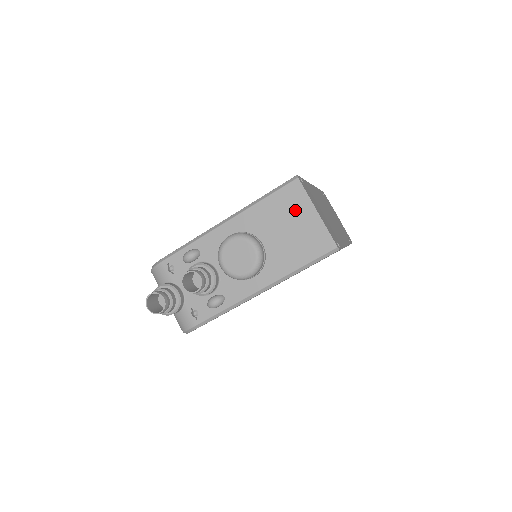
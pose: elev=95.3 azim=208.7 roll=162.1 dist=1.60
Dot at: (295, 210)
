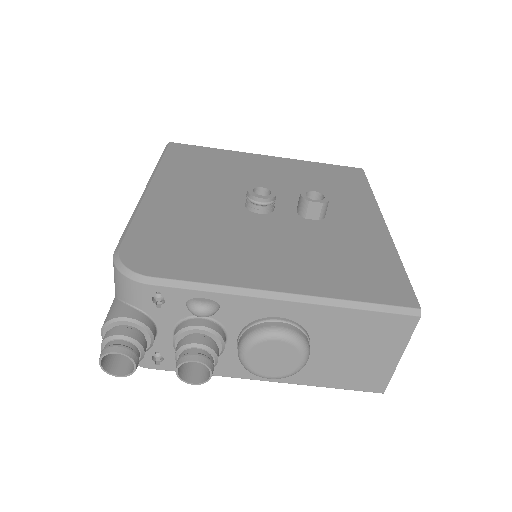
Dot at: (381, 342)
